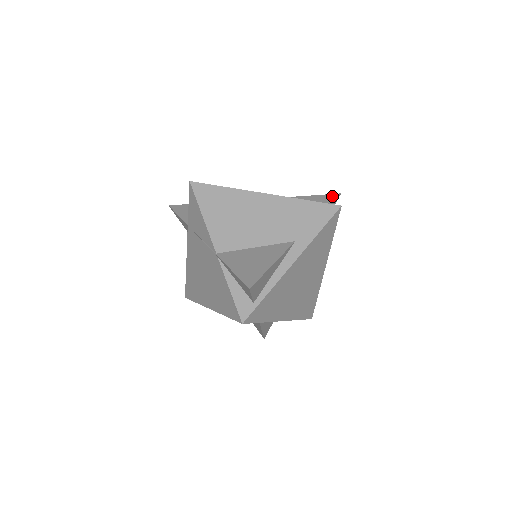
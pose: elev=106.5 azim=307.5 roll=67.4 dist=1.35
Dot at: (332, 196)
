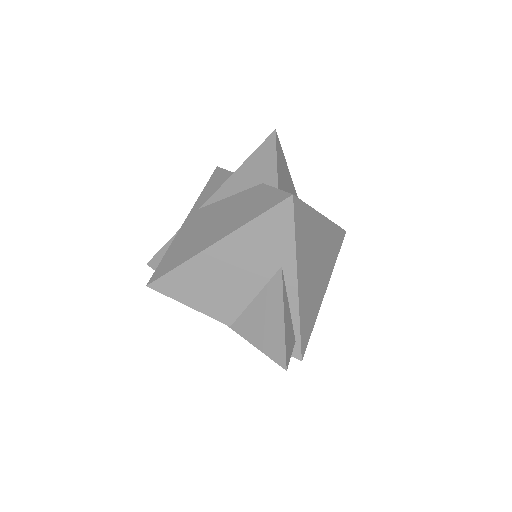
Dot at: (269, 144)
